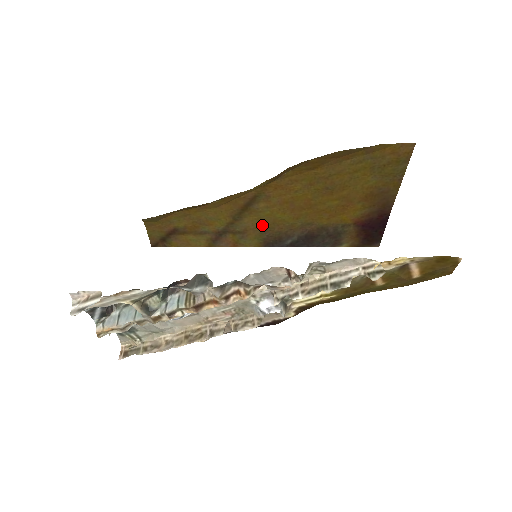
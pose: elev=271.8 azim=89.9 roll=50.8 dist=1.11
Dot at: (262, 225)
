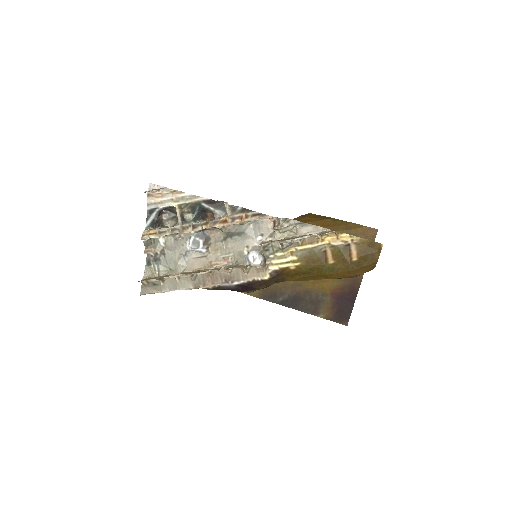
Dot at: occluded
